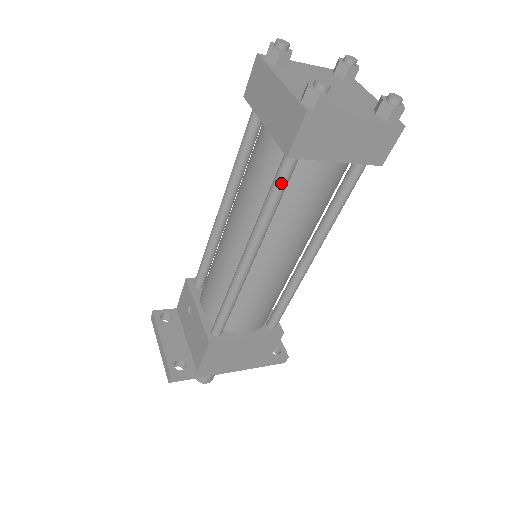
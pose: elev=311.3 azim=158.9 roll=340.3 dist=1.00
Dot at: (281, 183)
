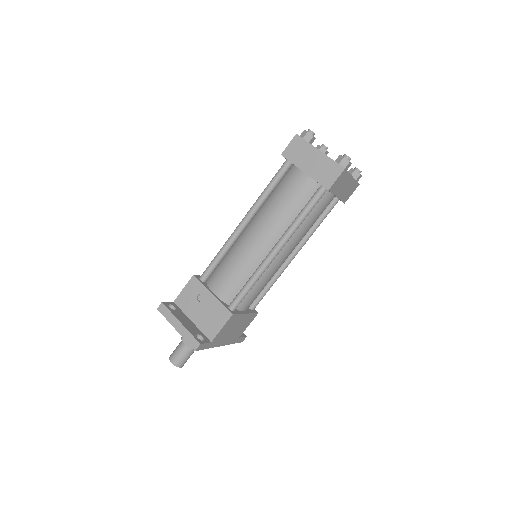
Dot at: (314, 204)
